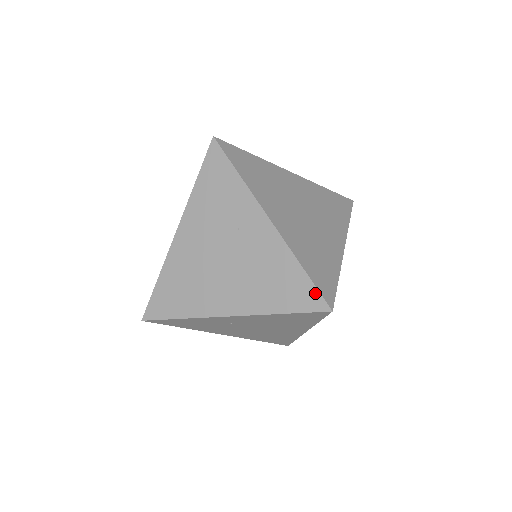
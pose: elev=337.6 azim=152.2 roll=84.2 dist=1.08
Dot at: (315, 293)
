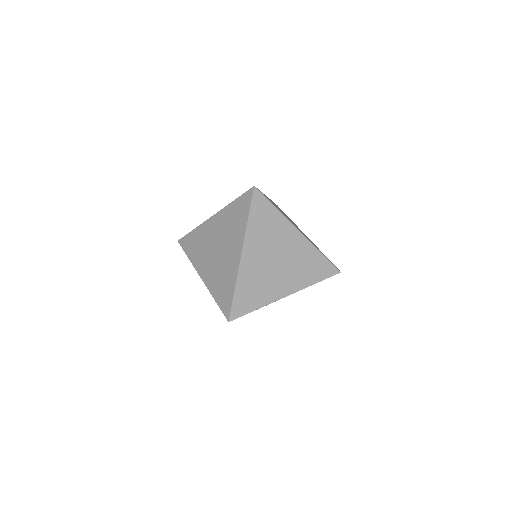
Dot at: (331, 266)
